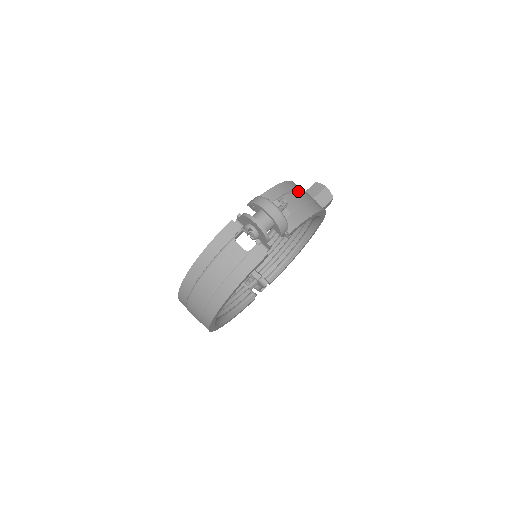
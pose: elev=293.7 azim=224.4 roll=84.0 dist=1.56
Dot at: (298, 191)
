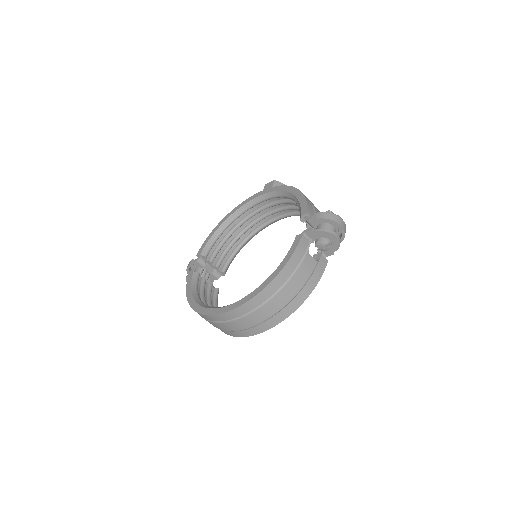
Dot at: occluded
